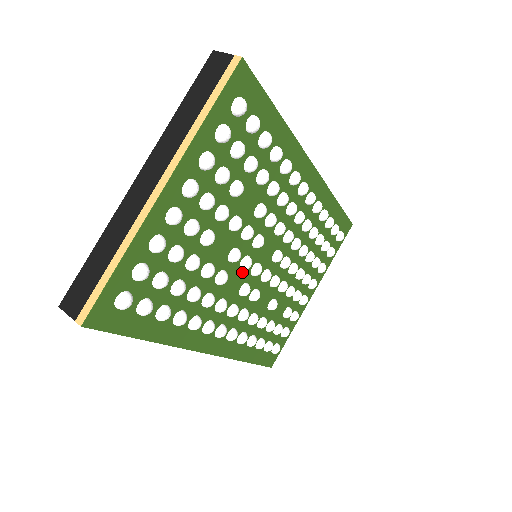
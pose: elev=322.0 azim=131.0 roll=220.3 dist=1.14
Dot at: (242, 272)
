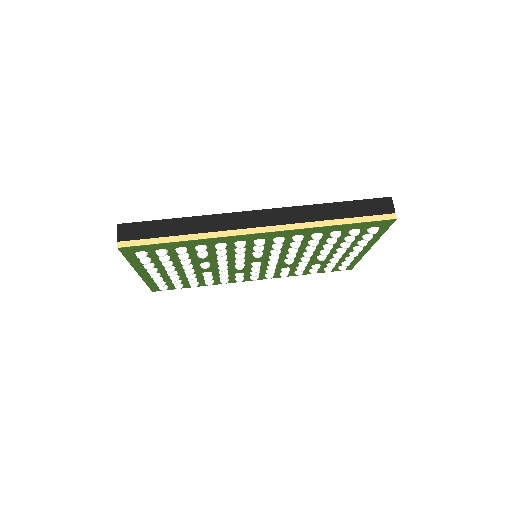
Dot at: occluded
